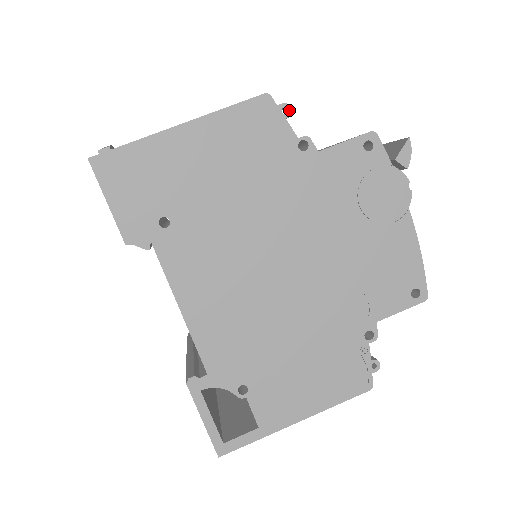
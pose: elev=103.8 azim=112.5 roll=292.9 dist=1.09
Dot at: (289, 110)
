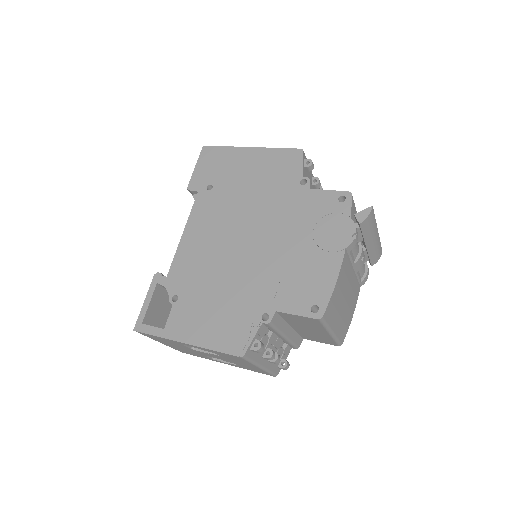
Dot at: (310, 163)
